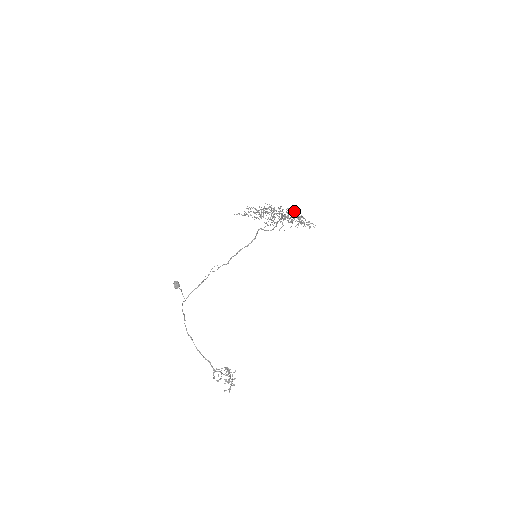
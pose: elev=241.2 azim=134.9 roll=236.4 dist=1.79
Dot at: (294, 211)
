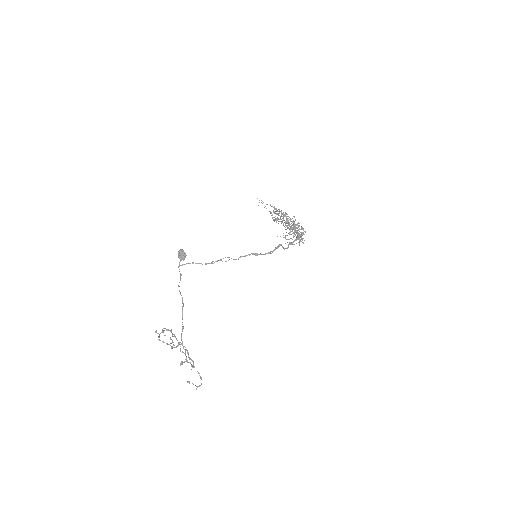
Dot at: occluded
